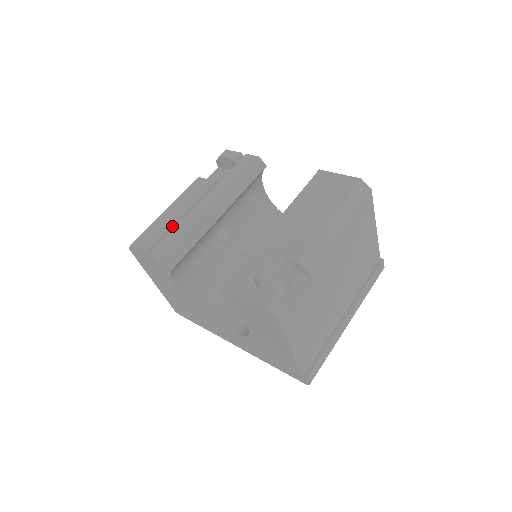
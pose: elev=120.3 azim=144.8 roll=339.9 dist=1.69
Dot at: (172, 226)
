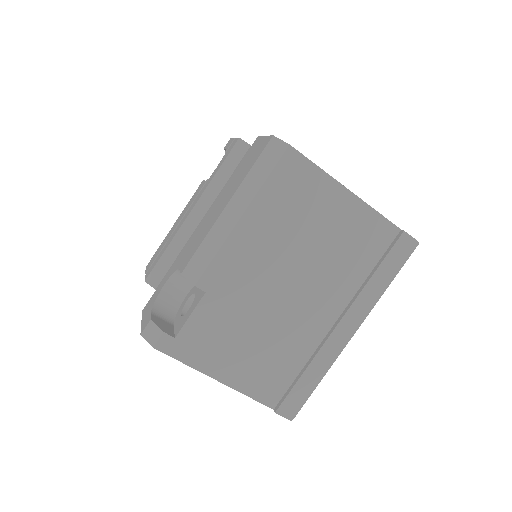
Dot at: occluded
